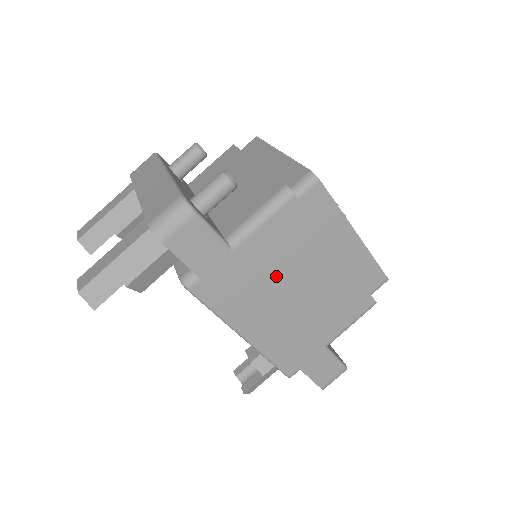
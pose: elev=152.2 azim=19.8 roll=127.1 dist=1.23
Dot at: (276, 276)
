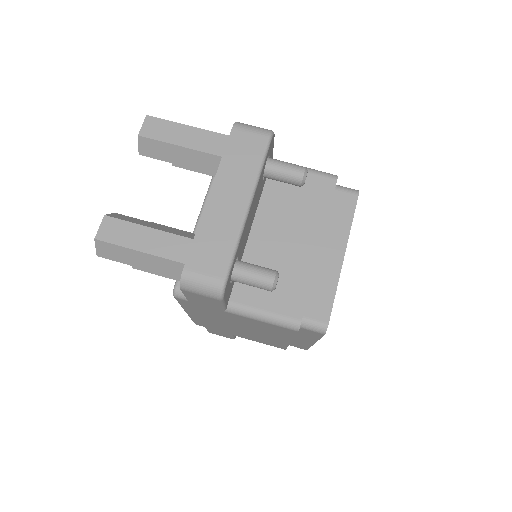
Dot at: (239, 323)
